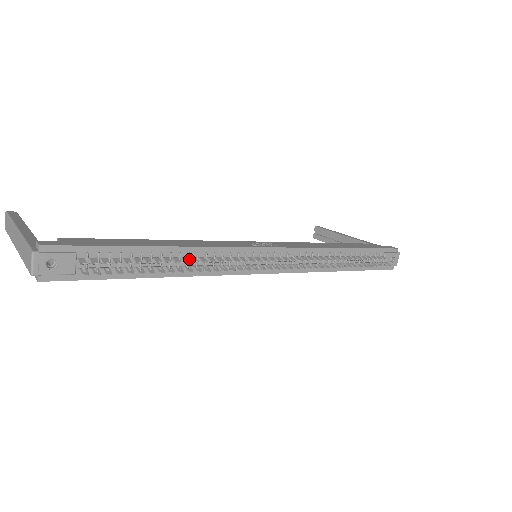
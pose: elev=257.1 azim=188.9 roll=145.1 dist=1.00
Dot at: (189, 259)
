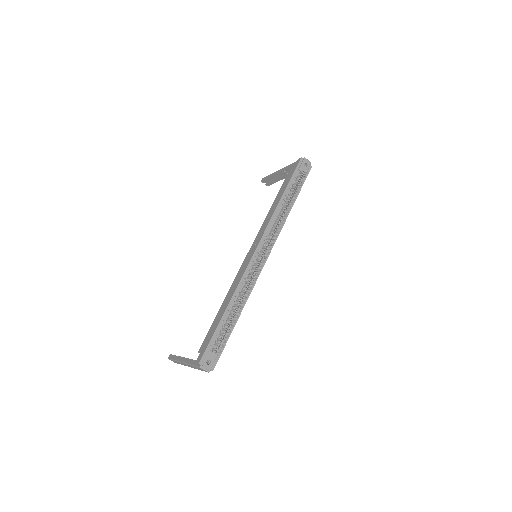
Dot at: (238, 298)
